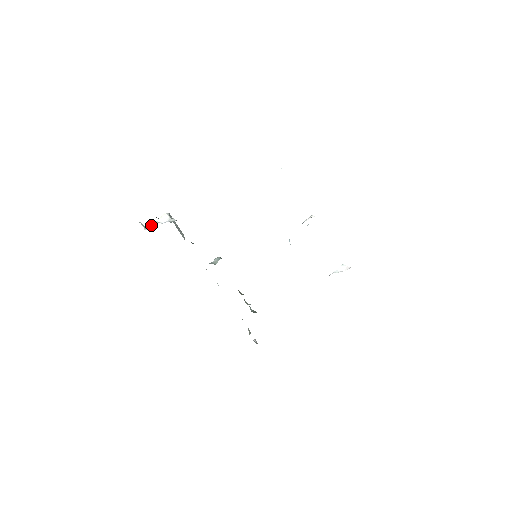
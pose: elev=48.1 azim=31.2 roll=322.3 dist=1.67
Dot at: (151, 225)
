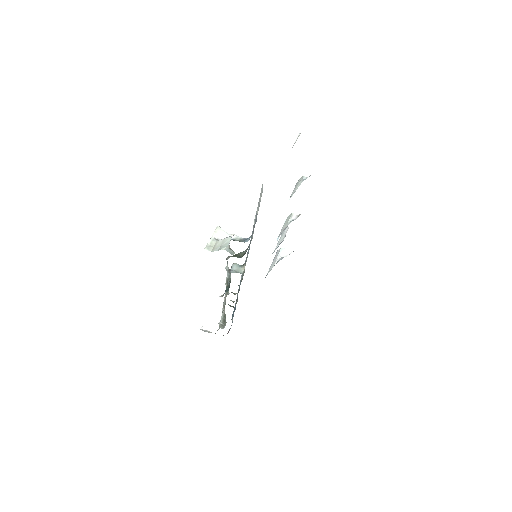
Dot at: (213, 244)
